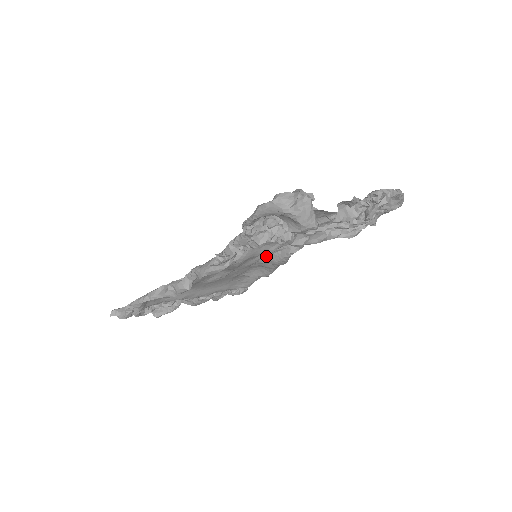
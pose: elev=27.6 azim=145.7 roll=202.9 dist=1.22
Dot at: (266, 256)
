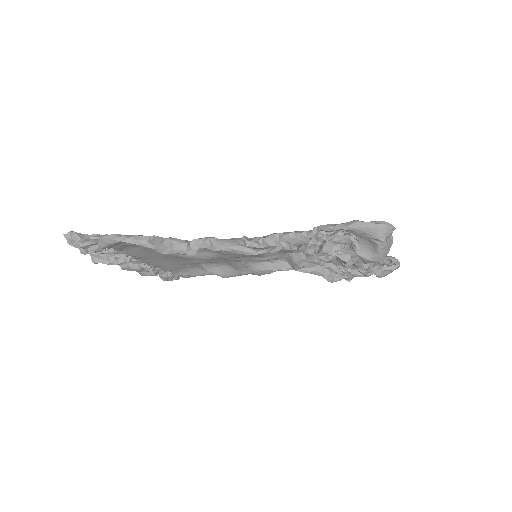
Dot at: (260, 260)
